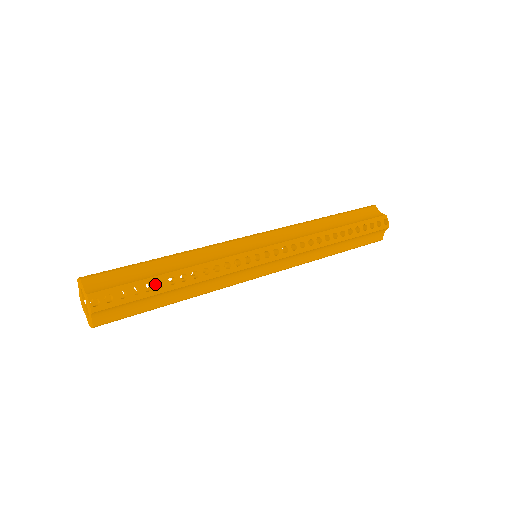
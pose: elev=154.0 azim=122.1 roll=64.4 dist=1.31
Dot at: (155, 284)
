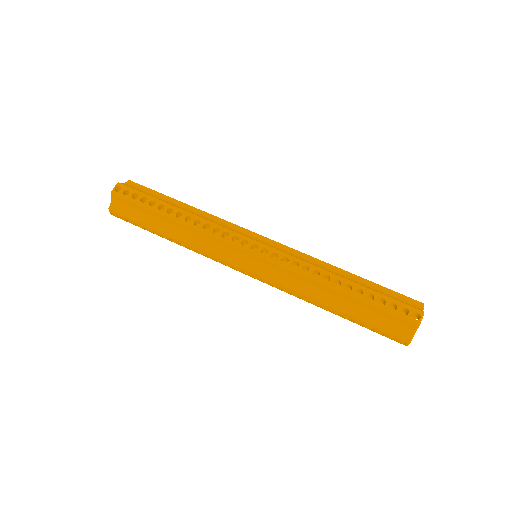
Dot at: (158, 205)
